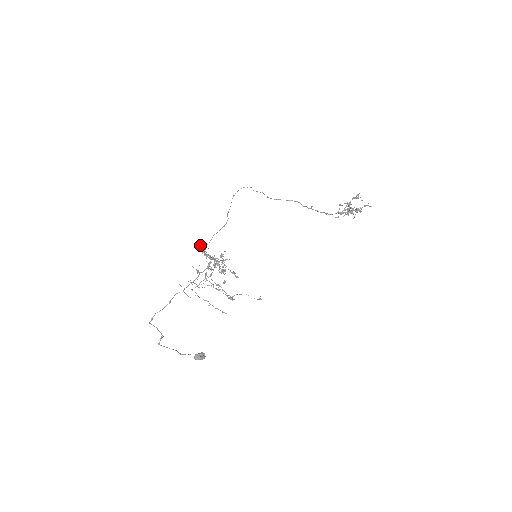
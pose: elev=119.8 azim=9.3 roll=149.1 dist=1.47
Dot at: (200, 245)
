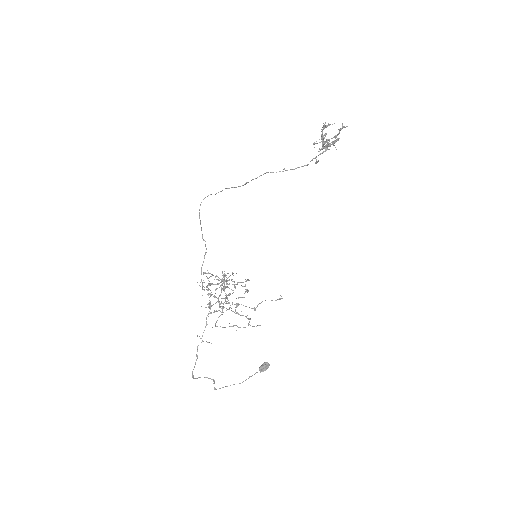
Dot at: (197, 282)
